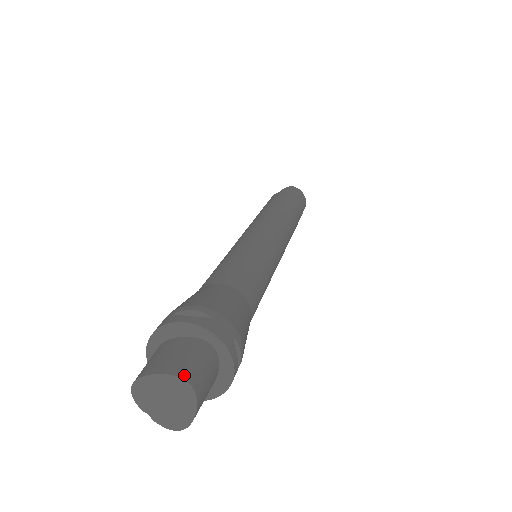
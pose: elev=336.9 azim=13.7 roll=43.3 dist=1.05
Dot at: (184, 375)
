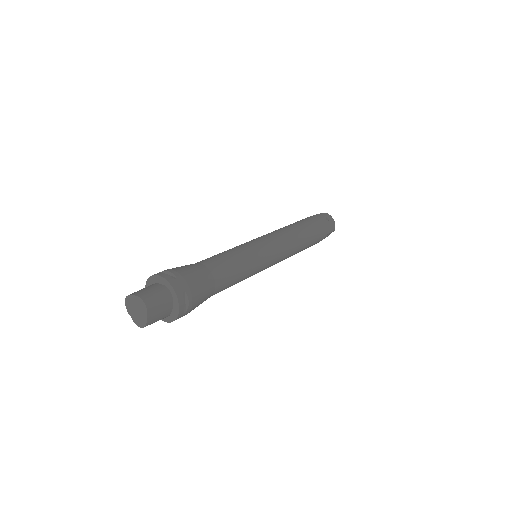
Dot at: (144, 299)
